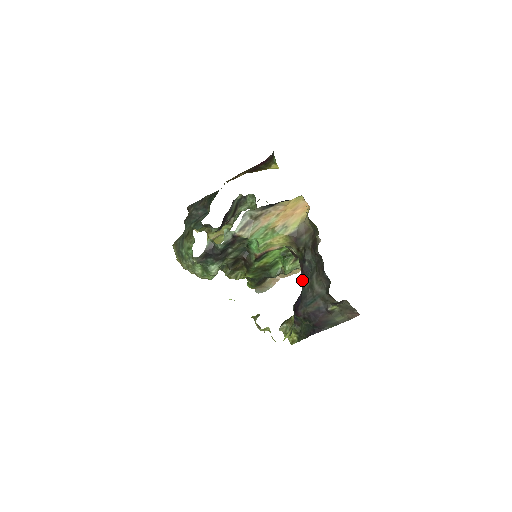
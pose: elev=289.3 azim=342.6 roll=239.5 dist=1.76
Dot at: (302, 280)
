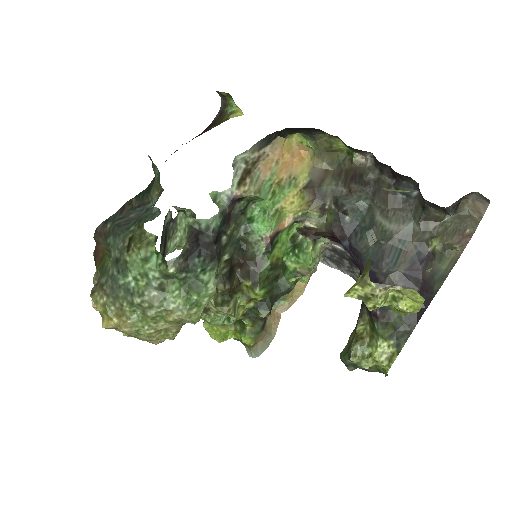
Dot at: (355, 245)
